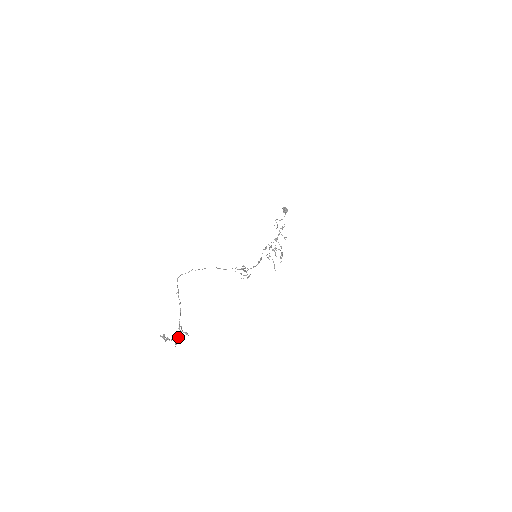
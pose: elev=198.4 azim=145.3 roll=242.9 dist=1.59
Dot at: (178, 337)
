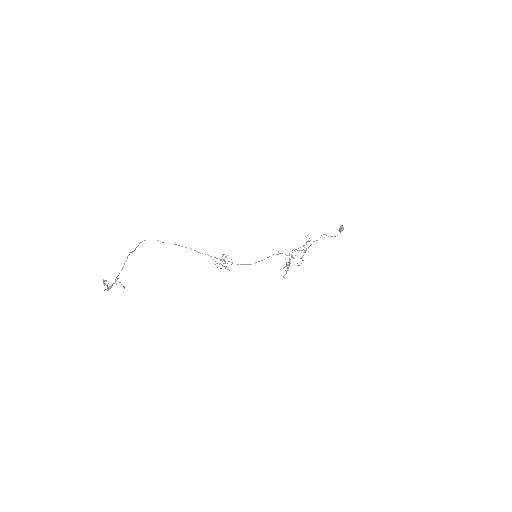
Dot at: (111, 285)
